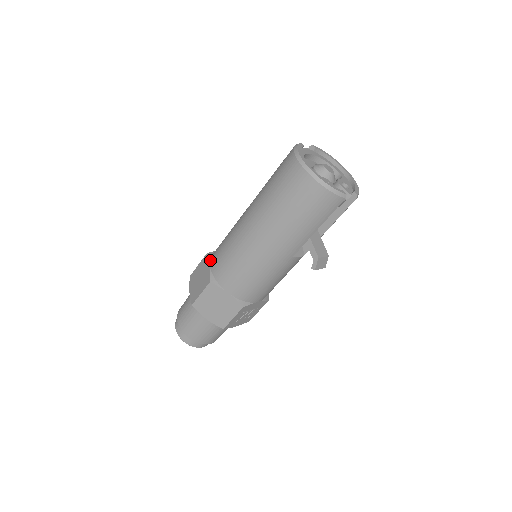
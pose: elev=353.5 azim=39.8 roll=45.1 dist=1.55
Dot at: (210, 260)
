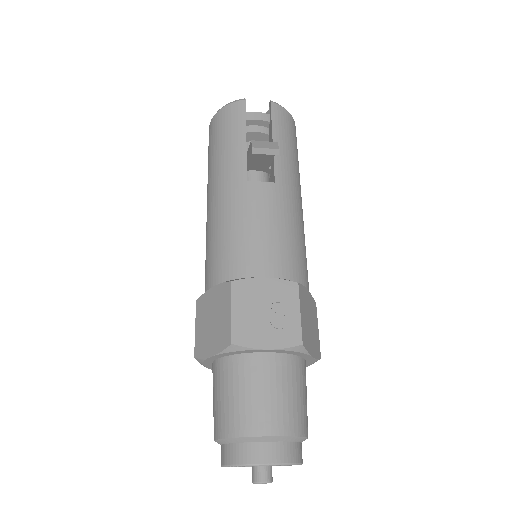
Dot at: occluded
